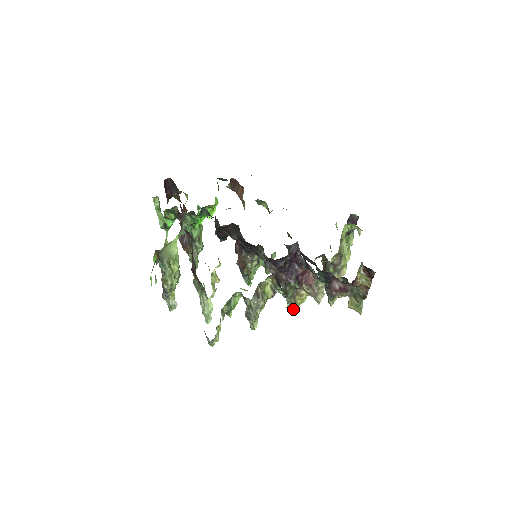
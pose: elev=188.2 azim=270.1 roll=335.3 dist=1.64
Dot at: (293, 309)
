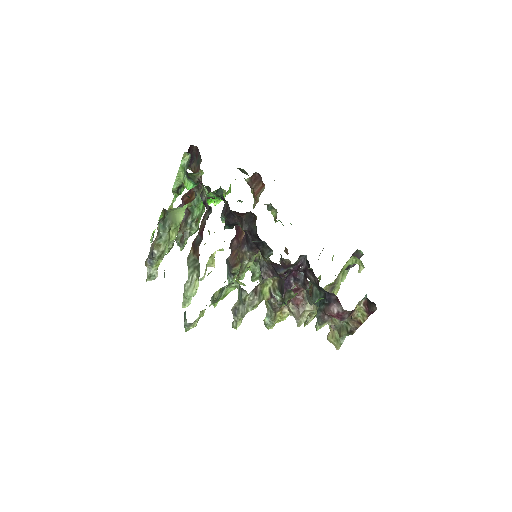
Dot at: (270, 324)
